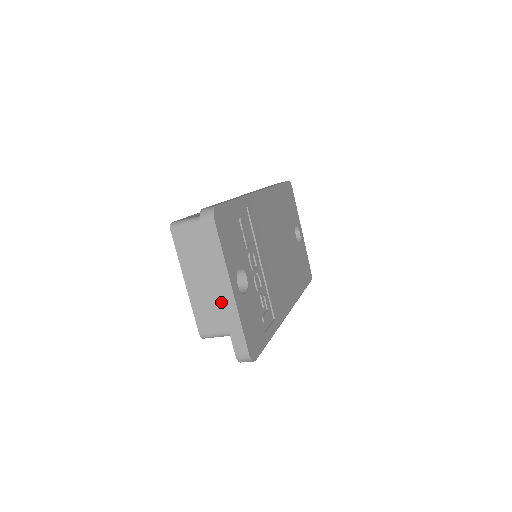
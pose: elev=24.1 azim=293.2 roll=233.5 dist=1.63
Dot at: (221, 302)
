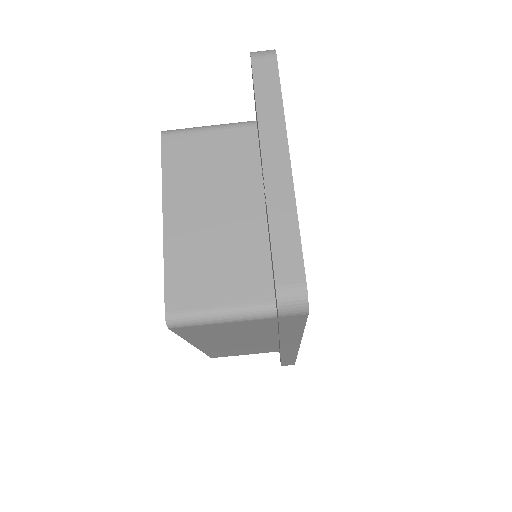
Dot at: occluded
